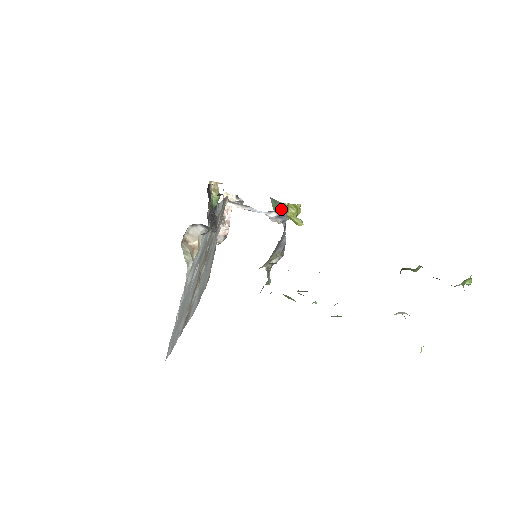
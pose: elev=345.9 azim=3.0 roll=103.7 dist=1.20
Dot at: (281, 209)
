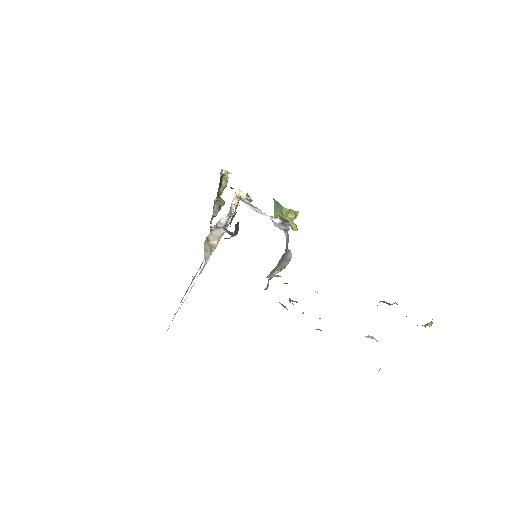
Dot at: (282, 212)
